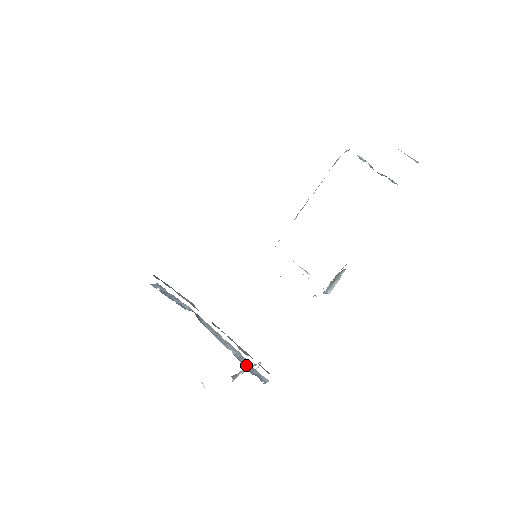
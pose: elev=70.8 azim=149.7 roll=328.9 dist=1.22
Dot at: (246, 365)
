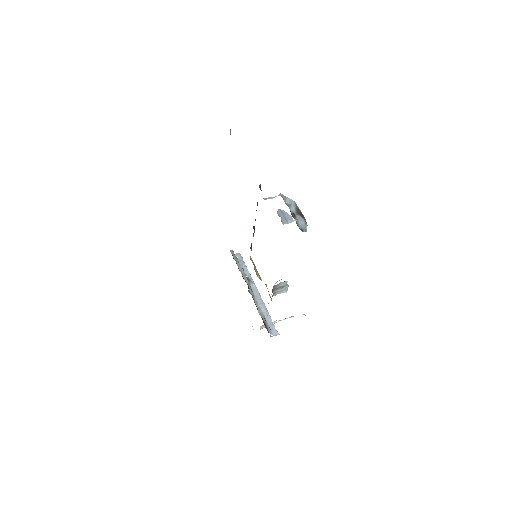
Dot at: (267, 321)
